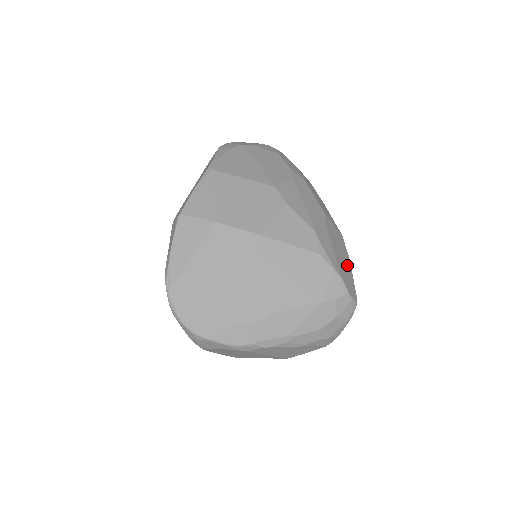
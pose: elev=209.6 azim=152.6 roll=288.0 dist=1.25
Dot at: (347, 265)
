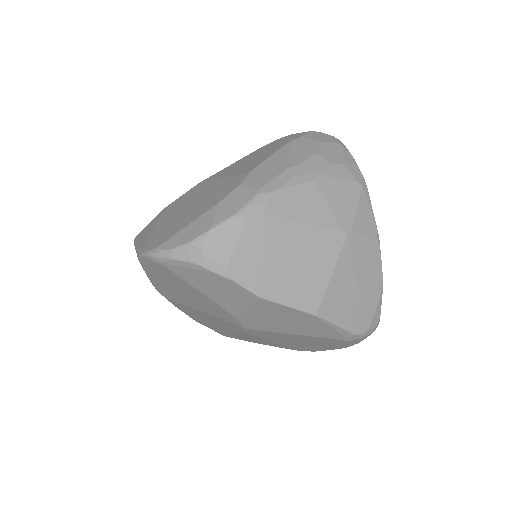
Dot at: occluded
